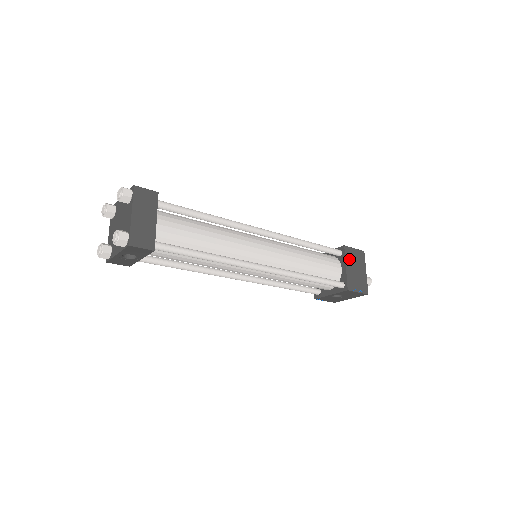
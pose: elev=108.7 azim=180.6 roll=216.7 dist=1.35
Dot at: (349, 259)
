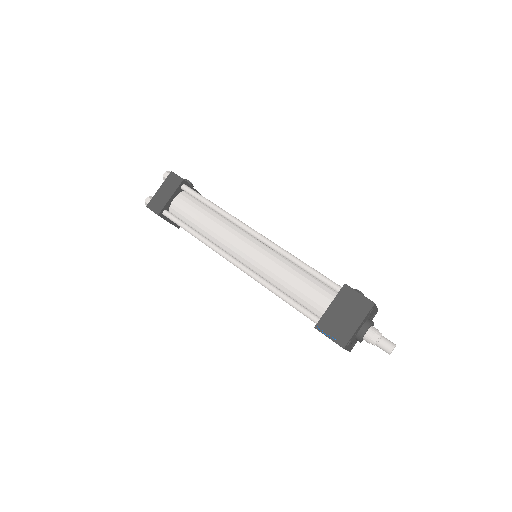
Dot at: (341, 300)
